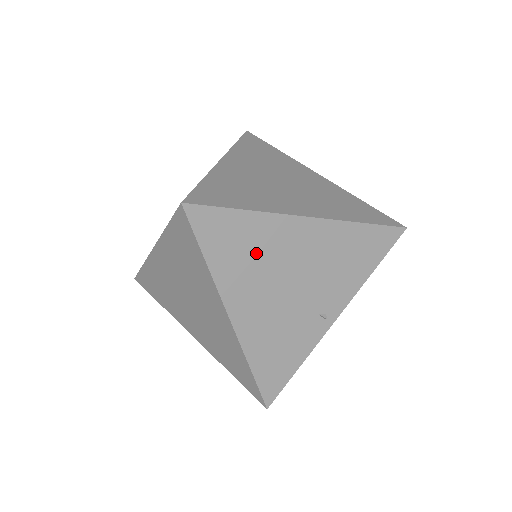
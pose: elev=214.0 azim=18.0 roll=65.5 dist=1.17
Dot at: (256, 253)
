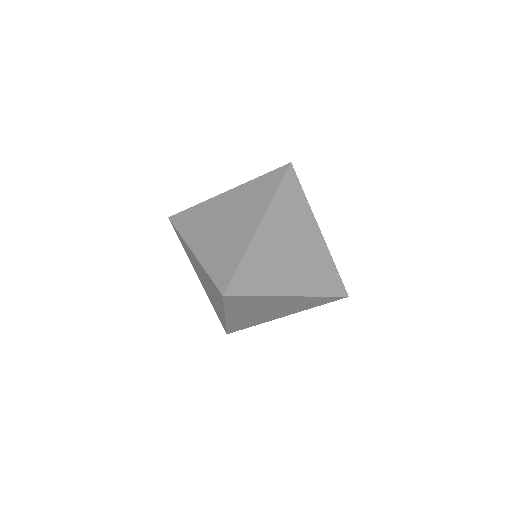
Dot at: (265, 265)
